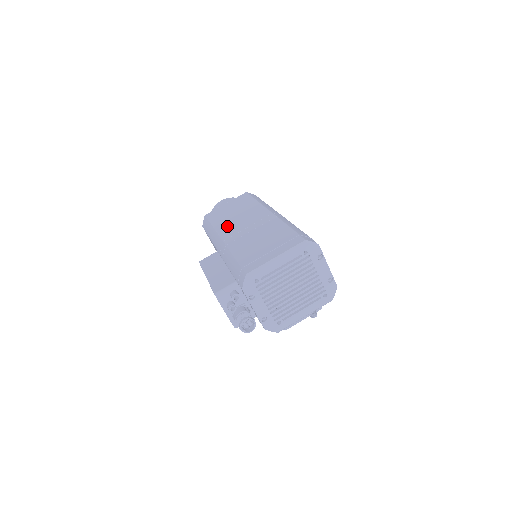
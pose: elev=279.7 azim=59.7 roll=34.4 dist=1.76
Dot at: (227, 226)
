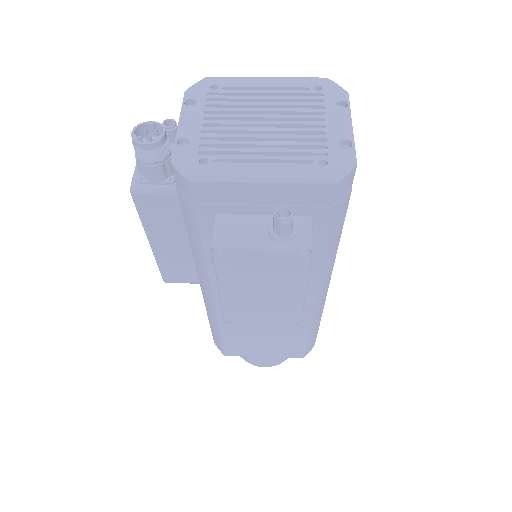
Dot at: occluded
